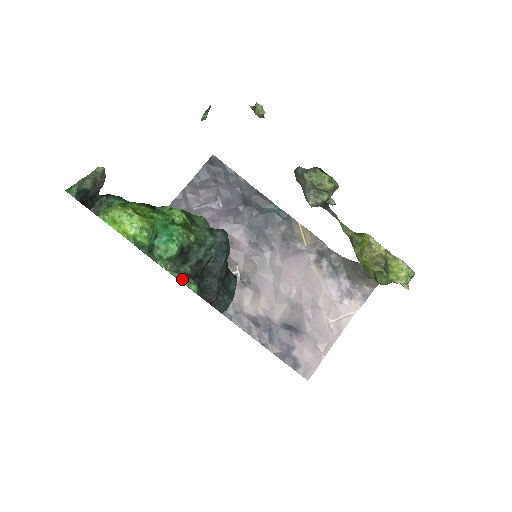
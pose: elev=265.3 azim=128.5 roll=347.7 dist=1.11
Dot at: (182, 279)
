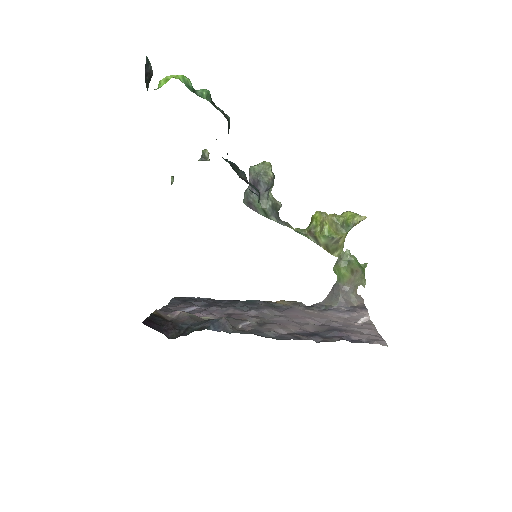
Dot at: occluded
